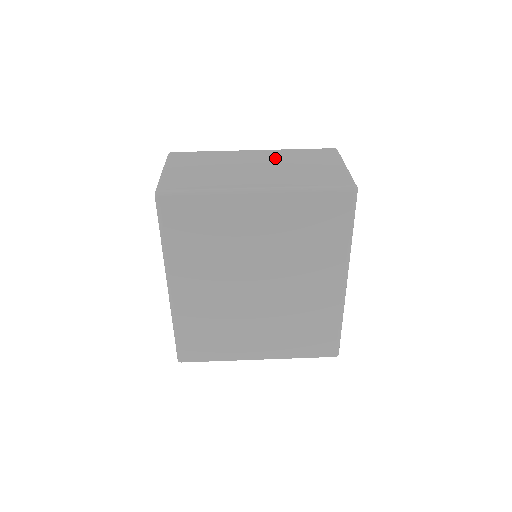
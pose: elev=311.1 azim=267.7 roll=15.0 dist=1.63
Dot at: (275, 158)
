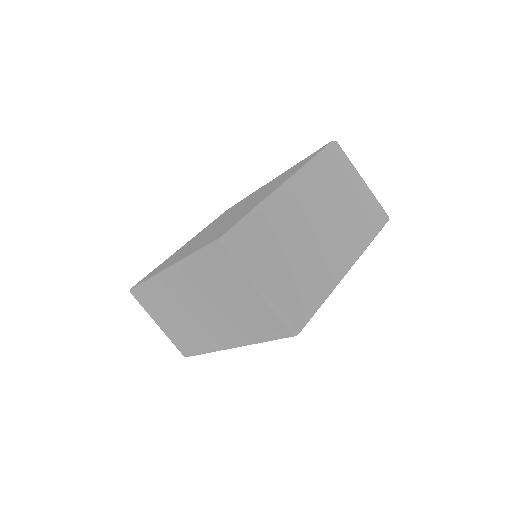
Dot at: (318, 195)
